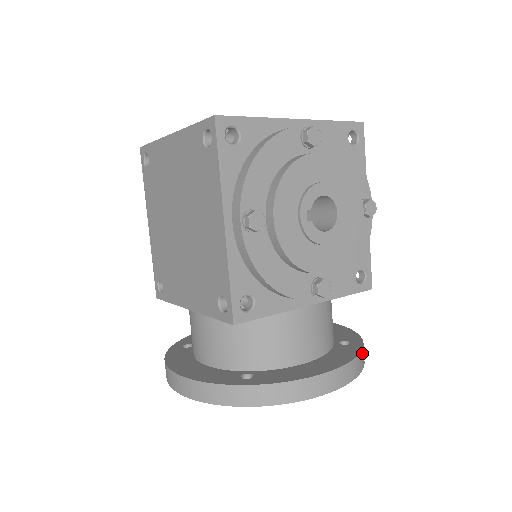
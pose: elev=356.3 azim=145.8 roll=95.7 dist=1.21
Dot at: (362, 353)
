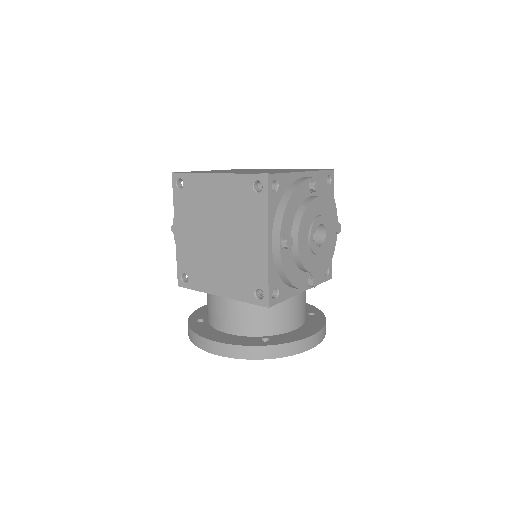
Dot at: occluded
